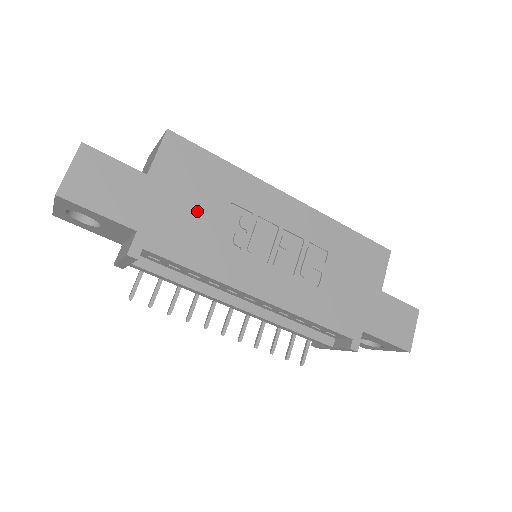
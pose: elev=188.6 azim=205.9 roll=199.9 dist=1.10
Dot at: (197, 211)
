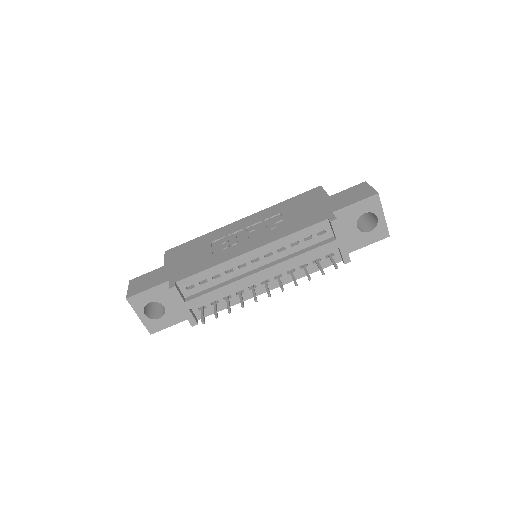
Dot at: (195, 256)
